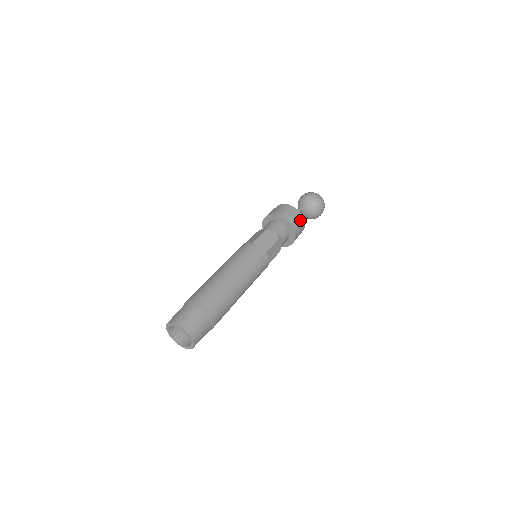
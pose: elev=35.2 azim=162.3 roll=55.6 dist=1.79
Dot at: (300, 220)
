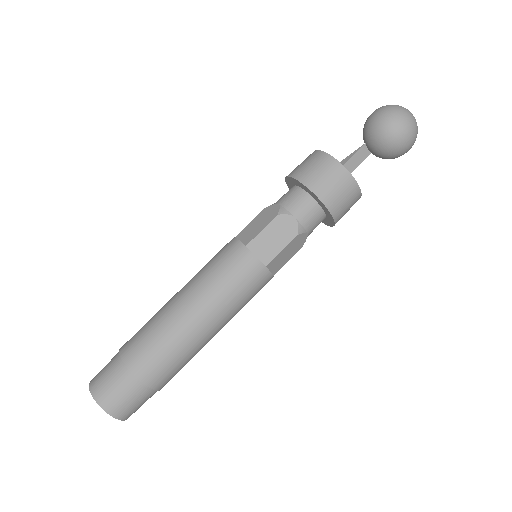
Dot at: (327, 167)
